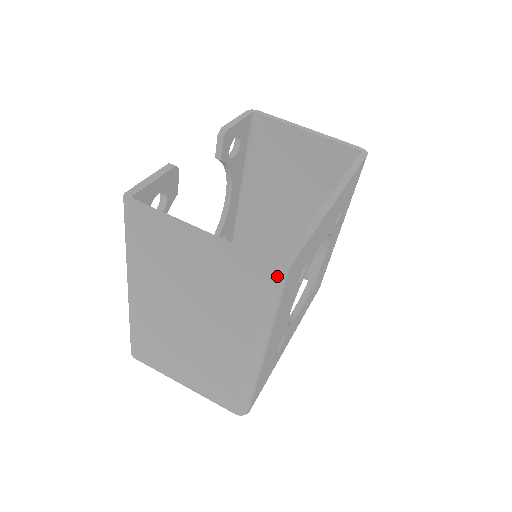
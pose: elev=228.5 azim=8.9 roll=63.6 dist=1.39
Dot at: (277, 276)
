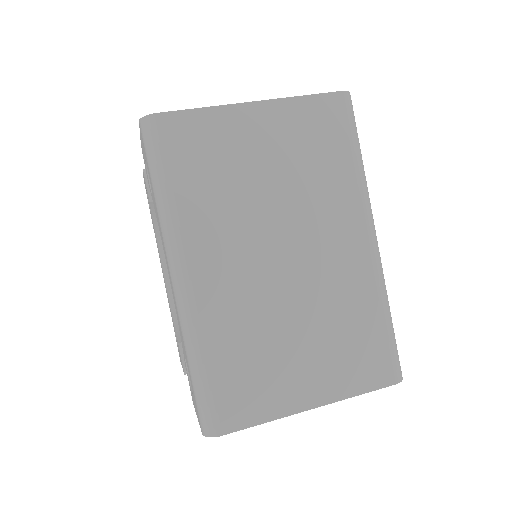
Dot at: (349, 100)
